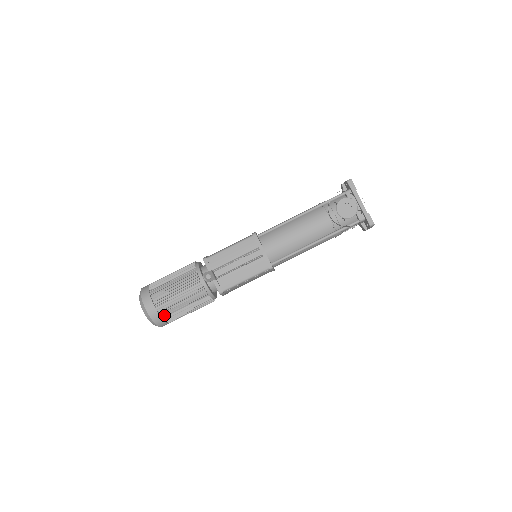
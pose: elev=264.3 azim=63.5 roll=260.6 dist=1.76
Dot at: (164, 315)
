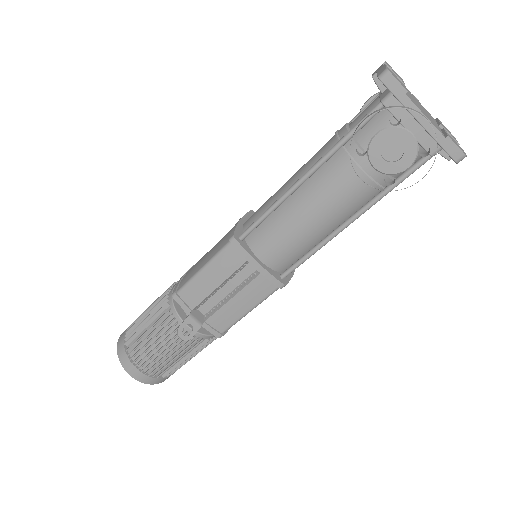
Dot at: (159, 375)
